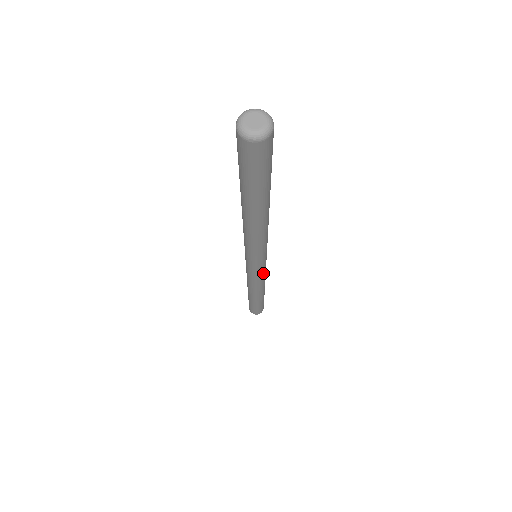
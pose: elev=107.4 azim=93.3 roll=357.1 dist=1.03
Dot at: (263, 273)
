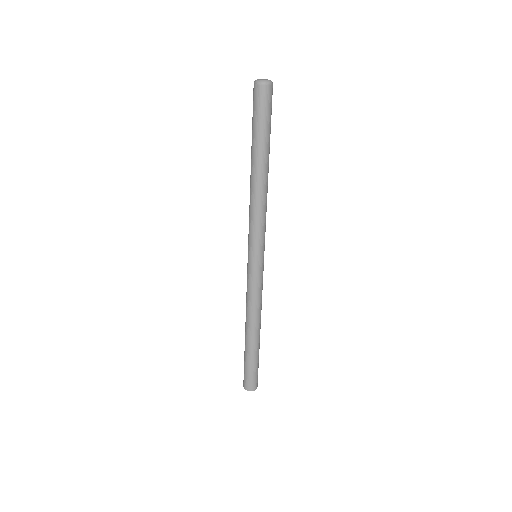
Dot at: (262, 278)
